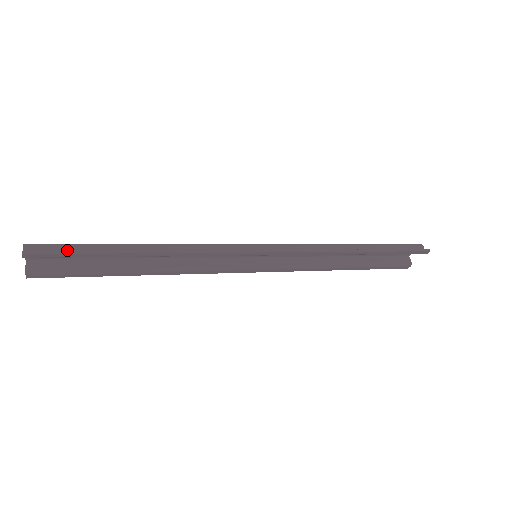
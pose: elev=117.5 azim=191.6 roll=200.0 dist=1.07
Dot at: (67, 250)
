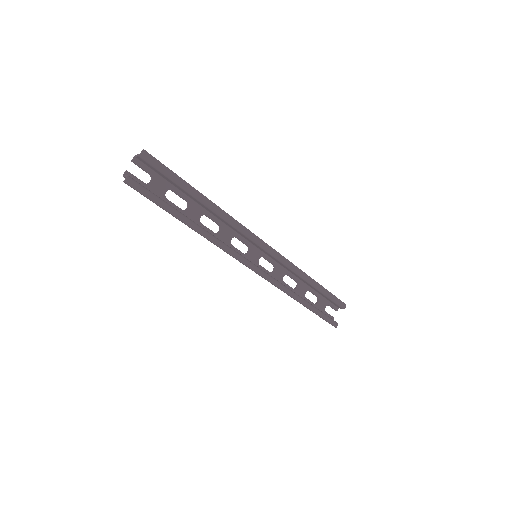
Dot at: (161, 172)
